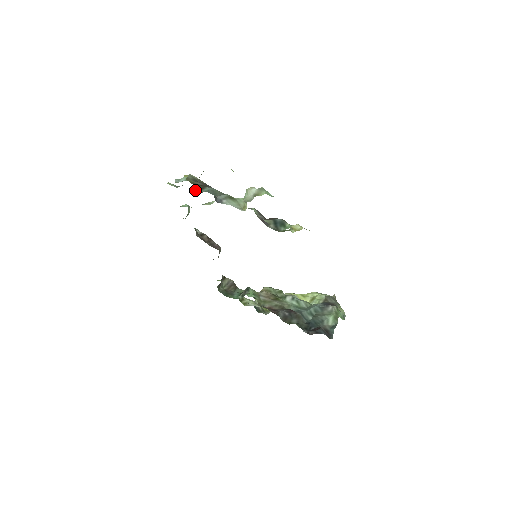
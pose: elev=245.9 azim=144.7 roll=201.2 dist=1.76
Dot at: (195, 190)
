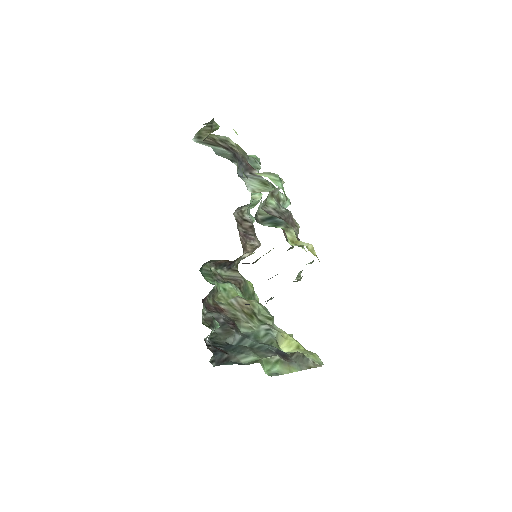
Dot at: (202, 141)
